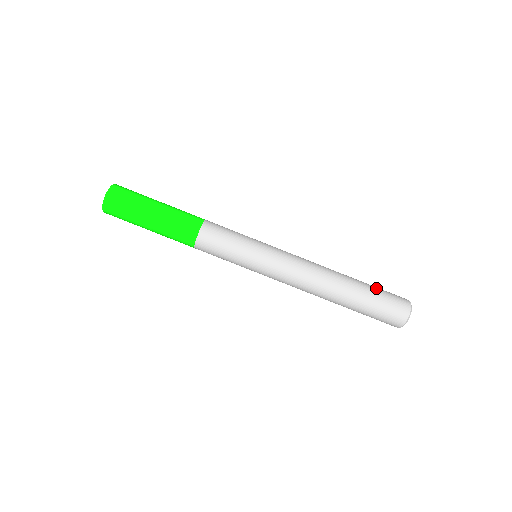
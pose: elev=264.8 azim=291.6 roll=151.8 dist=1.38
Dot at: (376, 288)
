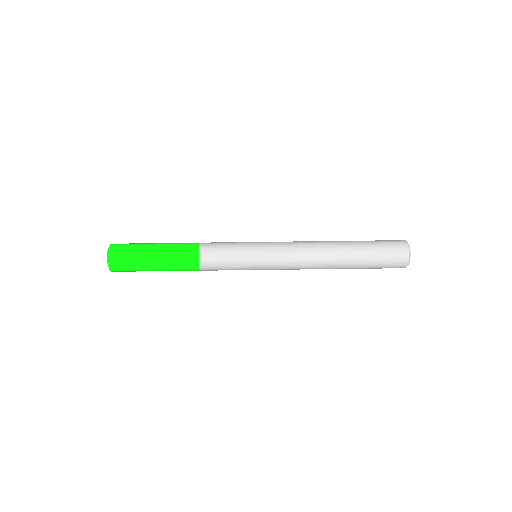
Dot at: (372, 244)
